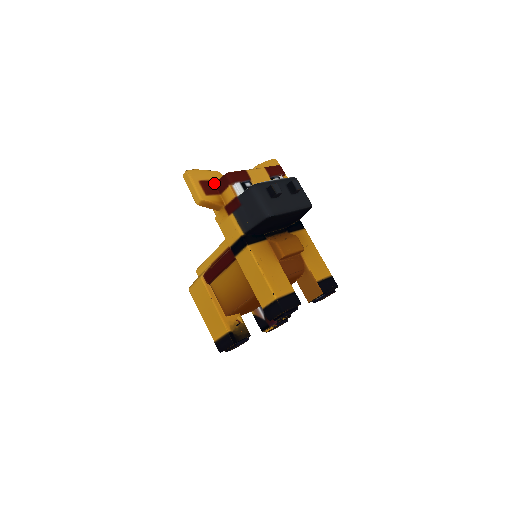
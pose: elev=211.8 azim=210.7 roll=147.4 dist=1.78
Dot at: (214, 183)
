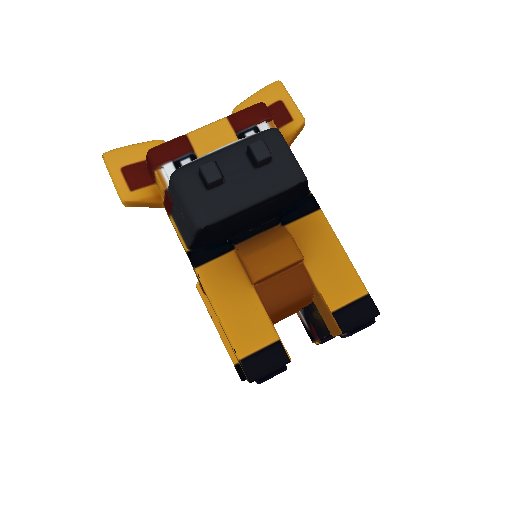
Dot at: (146, 165)
